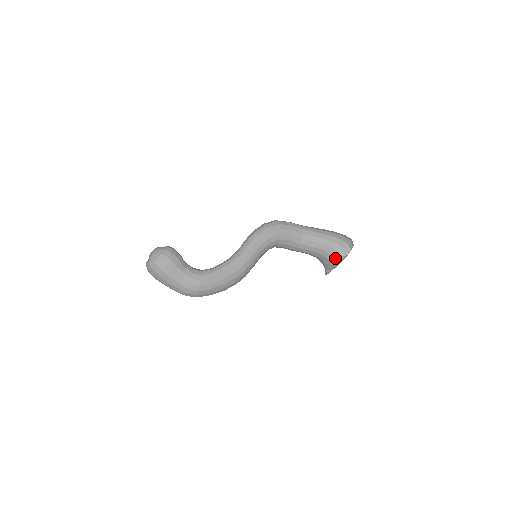
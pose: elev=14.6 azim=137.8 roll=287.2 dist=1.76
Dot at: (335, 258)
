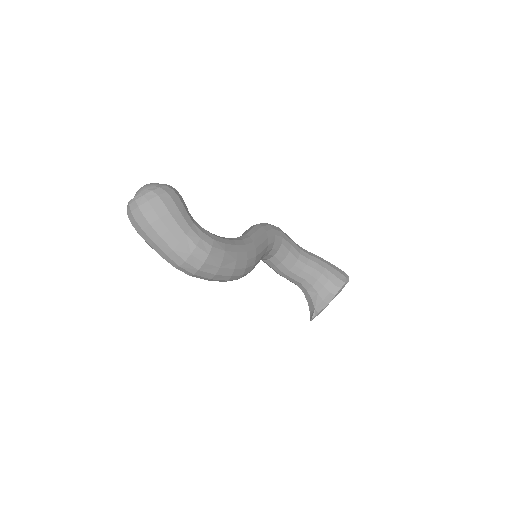
Dot at: (335, 285)
